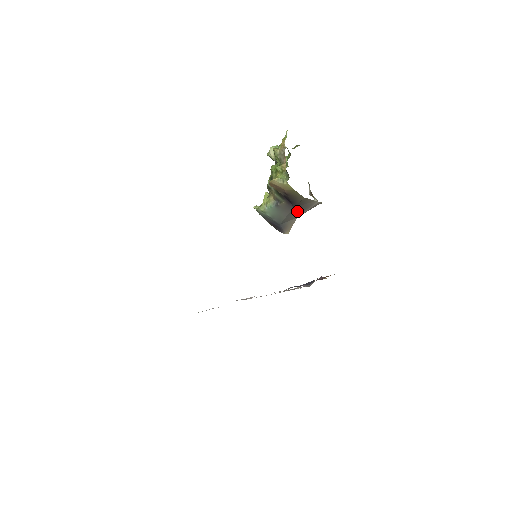
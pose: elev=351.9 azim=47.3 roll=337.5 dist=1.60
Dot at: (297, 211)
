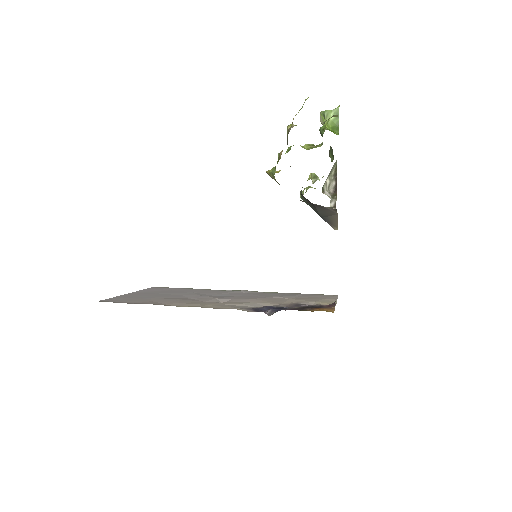
Dot at: occluded
